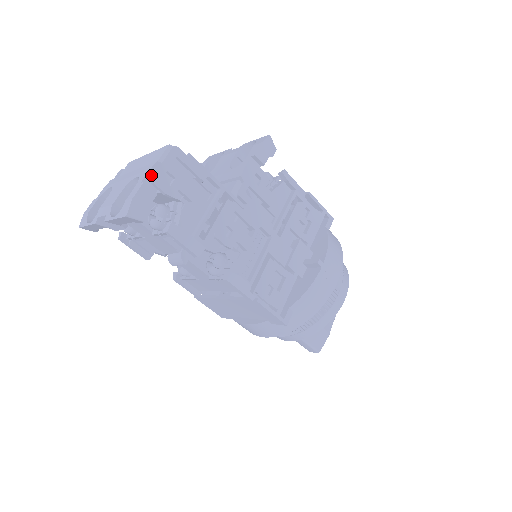
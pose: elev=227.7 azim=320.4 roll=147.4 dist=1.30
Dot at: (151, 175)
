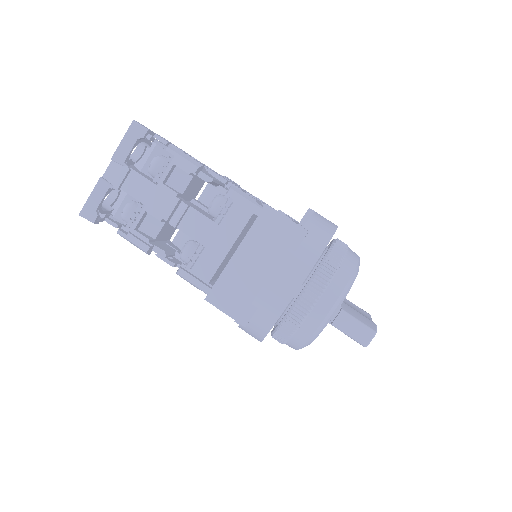
Dot at: occluded
